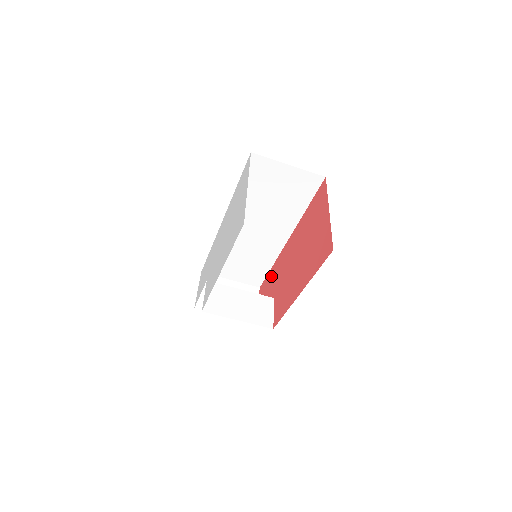
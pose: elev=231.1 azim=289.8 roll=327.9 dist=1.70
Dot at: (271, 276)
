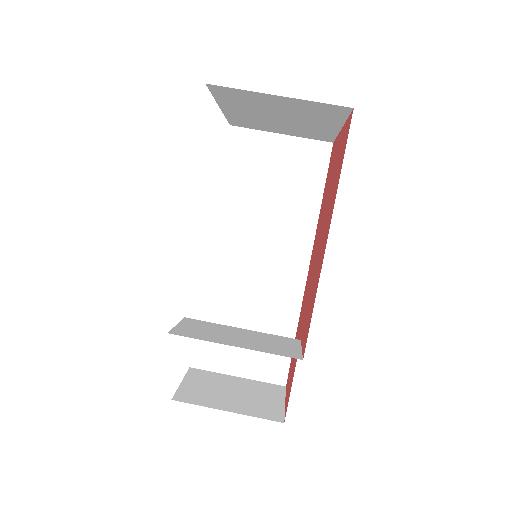
Dot at: occluded
